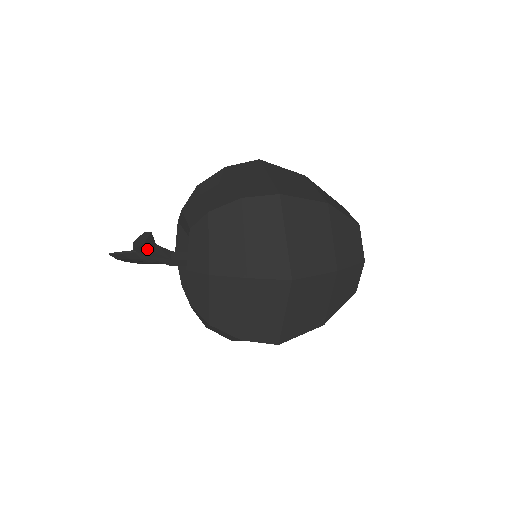
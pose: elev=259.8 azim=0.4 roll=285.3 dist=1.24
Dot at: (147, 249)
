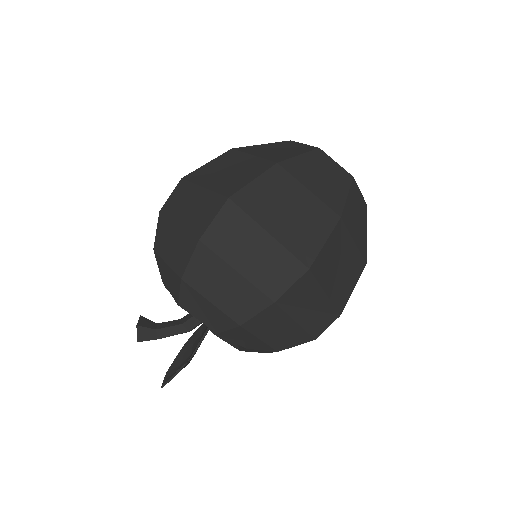
Dot at: (148, 331)
